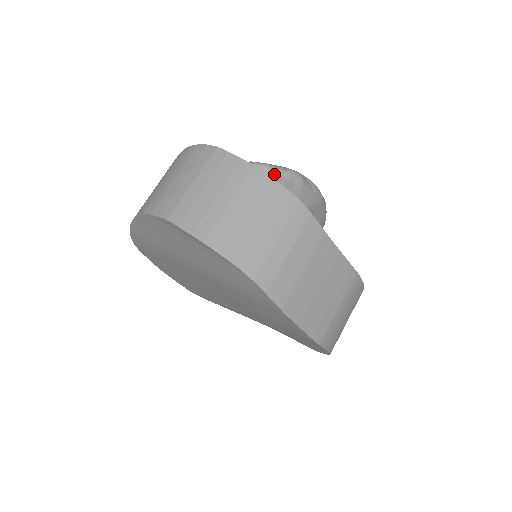
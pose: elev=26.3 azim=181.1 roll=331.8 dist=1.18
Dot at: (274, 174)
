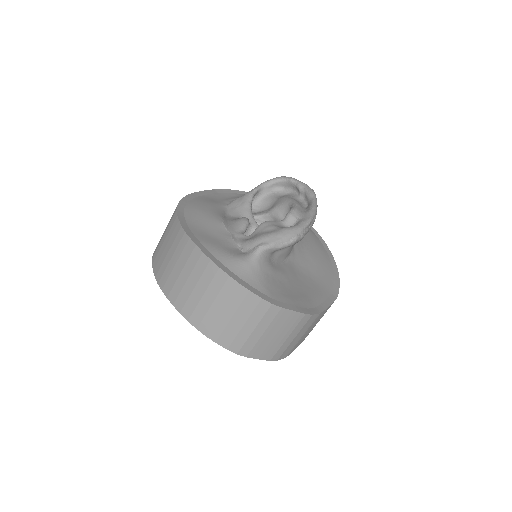
Dot at: (280, 249)
